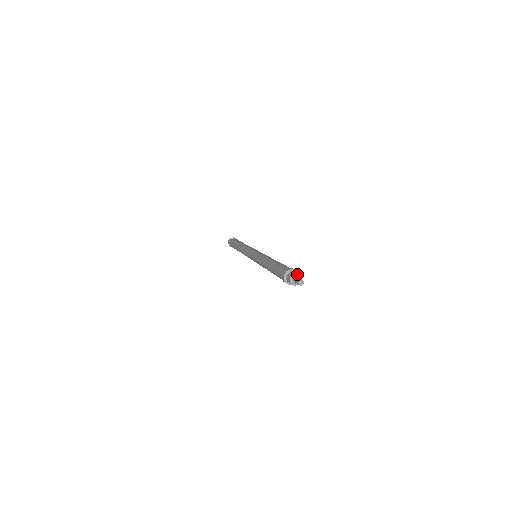
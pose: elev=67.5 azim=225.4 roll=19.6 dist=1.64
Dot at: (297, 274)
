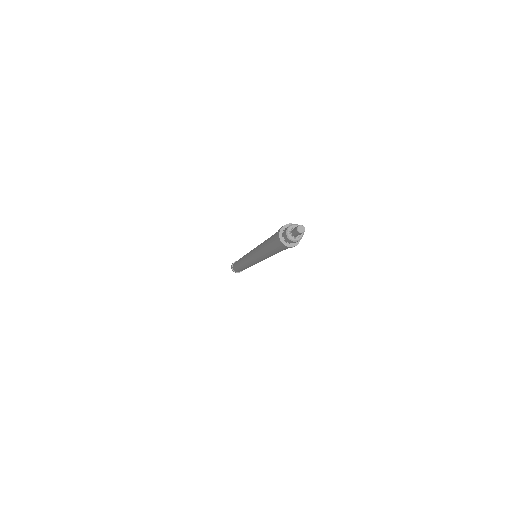
Dot at: (294, 224)
